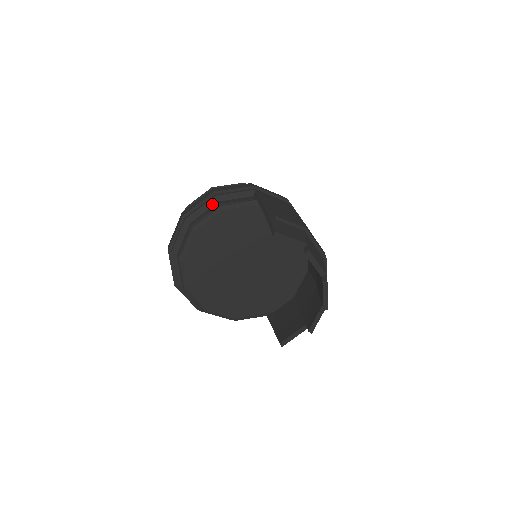
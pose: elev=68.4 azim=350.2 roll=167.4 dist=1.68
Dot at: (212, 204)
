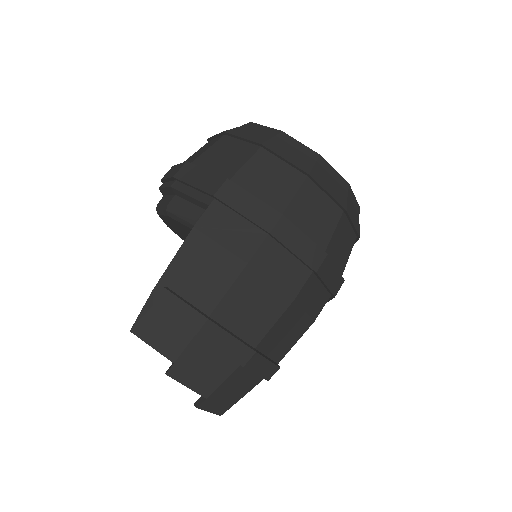
Dot at: (171, 192)
